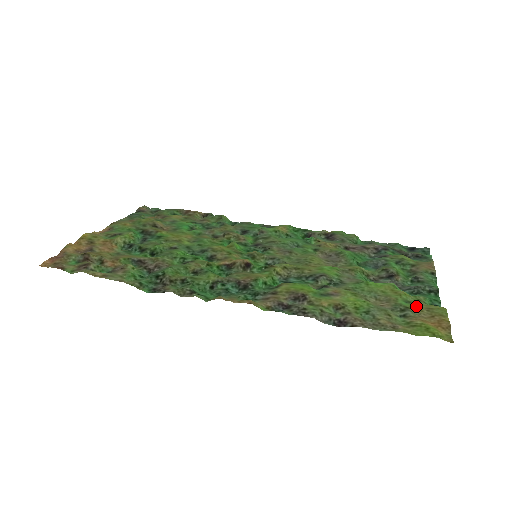
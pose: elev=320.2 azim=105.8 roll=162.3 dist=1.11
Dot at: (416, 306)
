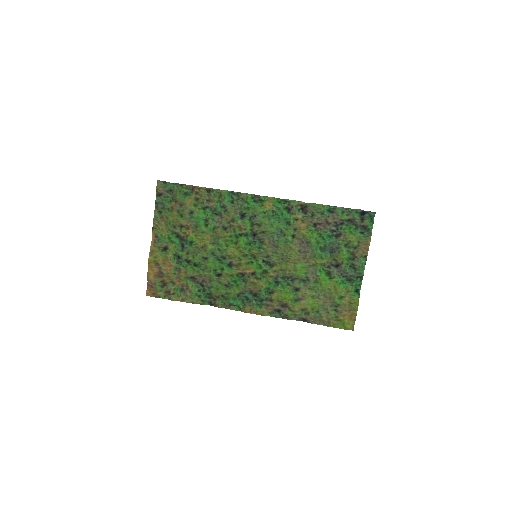
Dot at: (344, 302)
